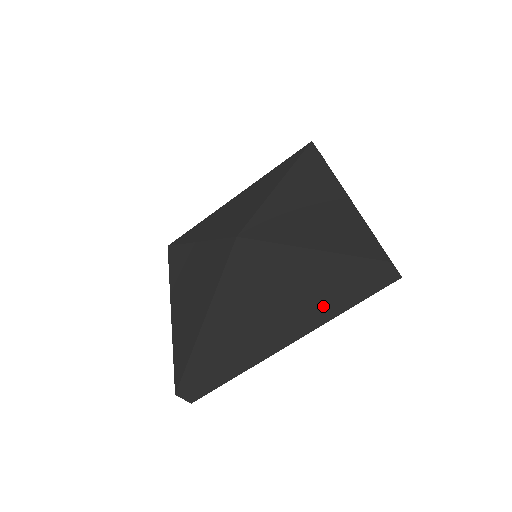
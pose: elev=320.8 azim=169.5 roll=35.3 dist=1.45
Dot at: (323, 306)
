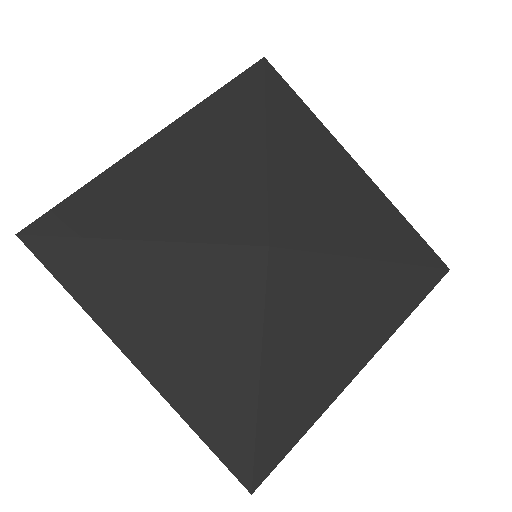
Dot at: (399, 325)
